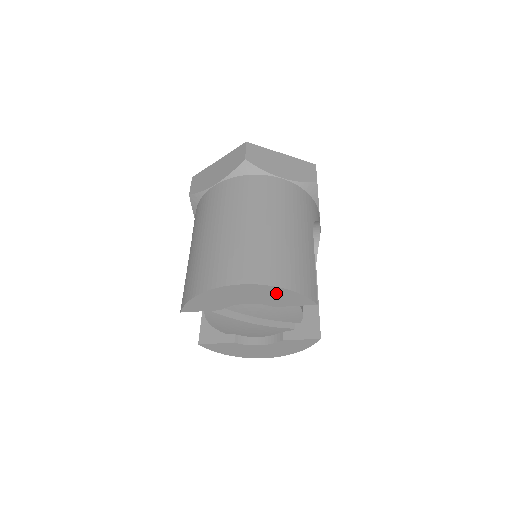
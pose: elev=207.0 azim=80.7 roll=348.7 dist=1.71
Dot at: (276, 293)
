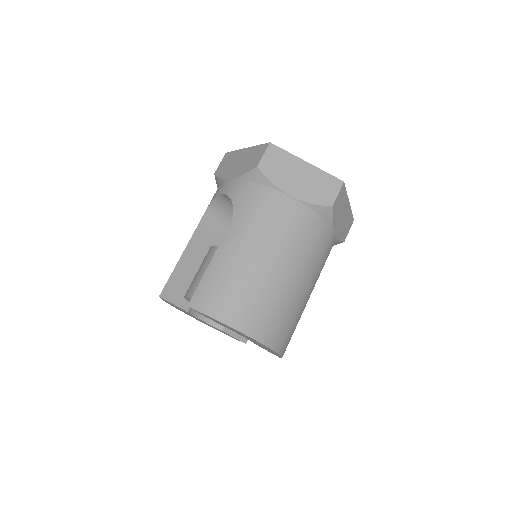
Dot at: occluded
